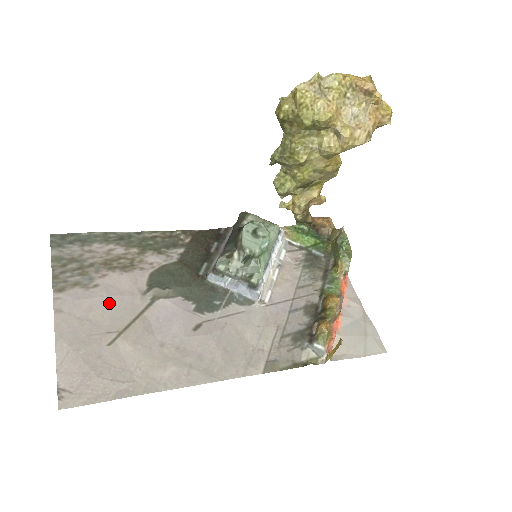
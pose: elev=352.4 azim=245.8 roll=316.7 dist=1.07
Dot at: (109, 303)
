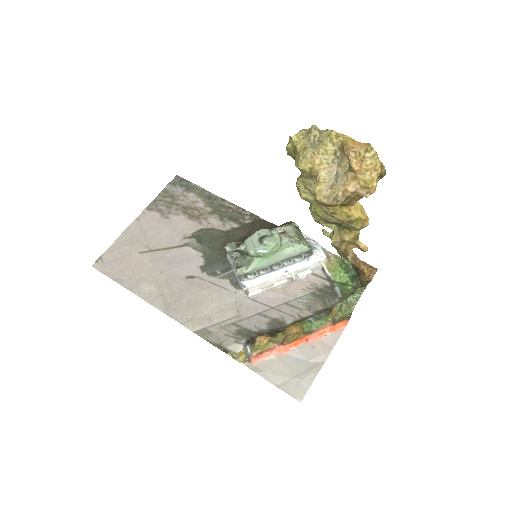
Dot at: (163, 231)
